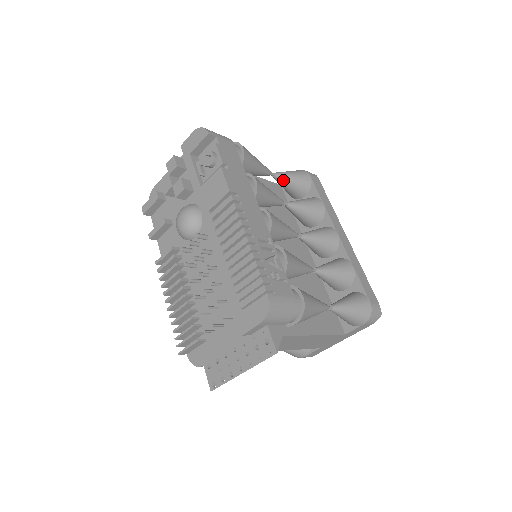
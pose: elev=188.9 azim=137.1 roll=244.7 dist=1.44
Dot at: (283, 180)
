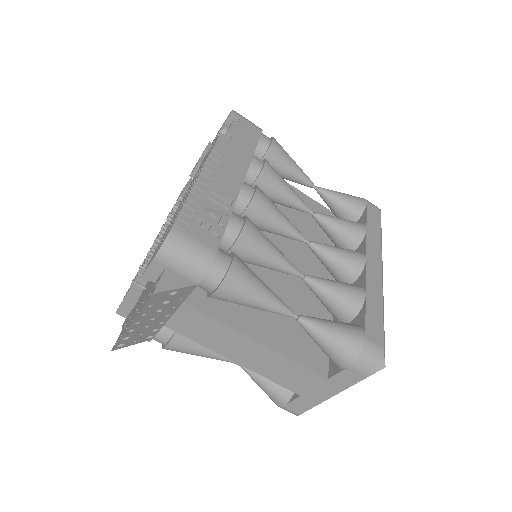
Dot at: (328, 197)
